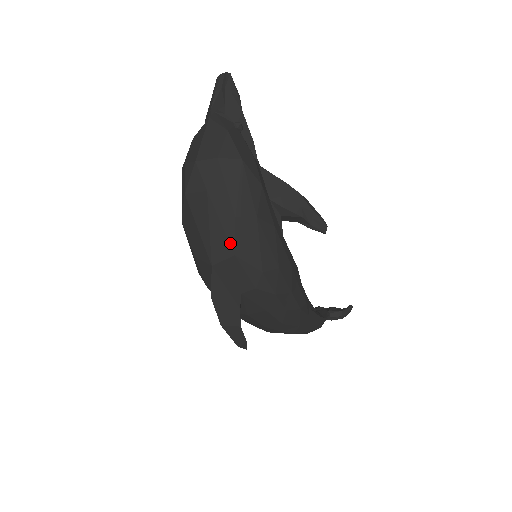
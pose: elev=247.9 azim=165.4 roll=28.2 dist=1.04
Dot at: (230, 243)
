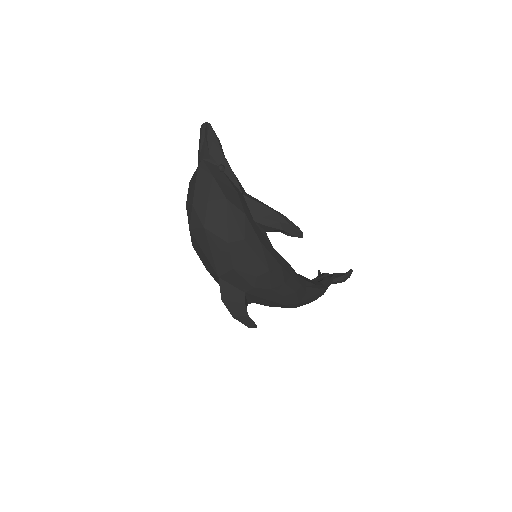
Dot at: (228, 261)
